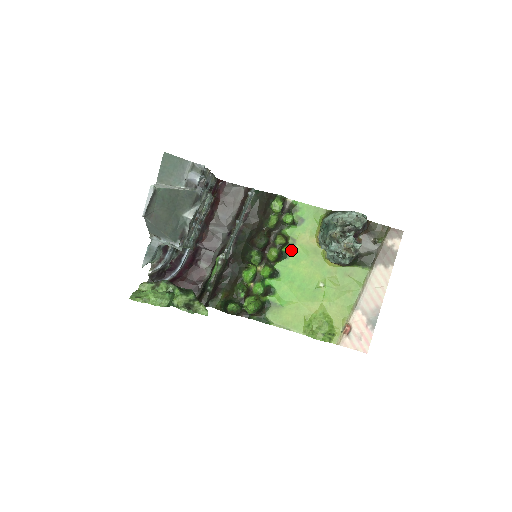
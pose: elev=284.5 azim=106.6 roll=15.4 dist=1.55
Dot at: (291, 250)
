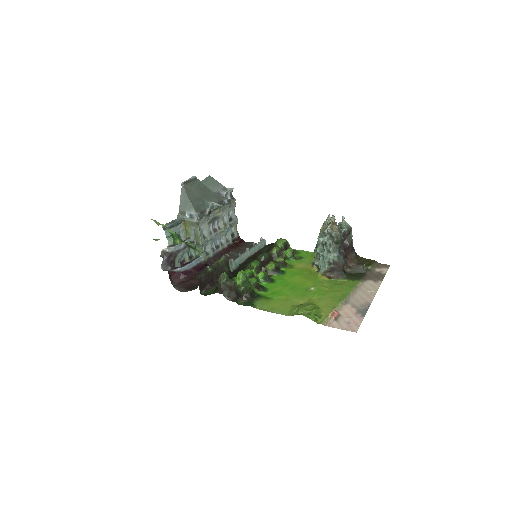
Dot at: (288, 270)
